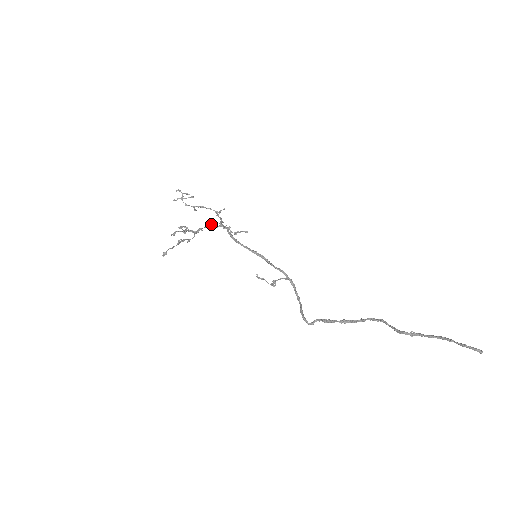
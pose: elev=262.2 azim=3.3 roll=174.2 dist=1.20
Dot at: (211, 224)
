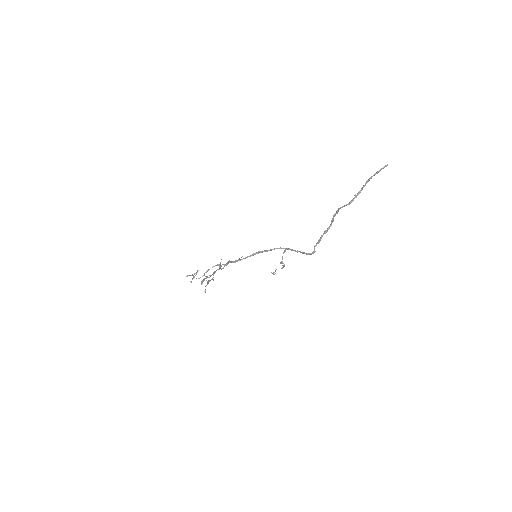
Dot at: occluded
